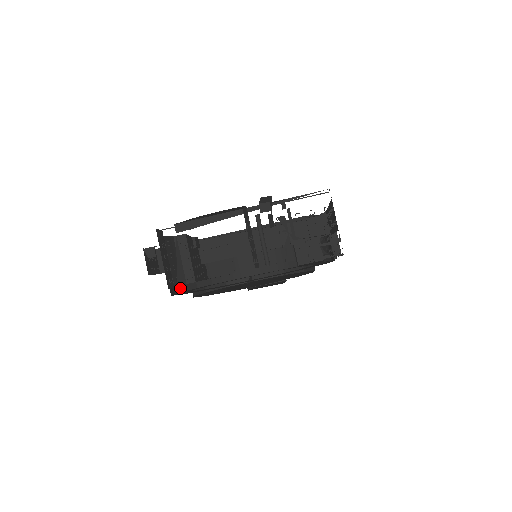
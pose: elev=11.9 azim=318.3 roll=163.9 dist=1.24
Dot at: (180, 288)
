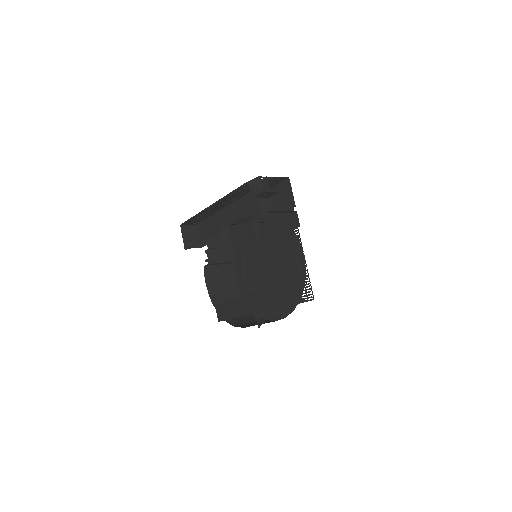
Dot at: (233, 269)
